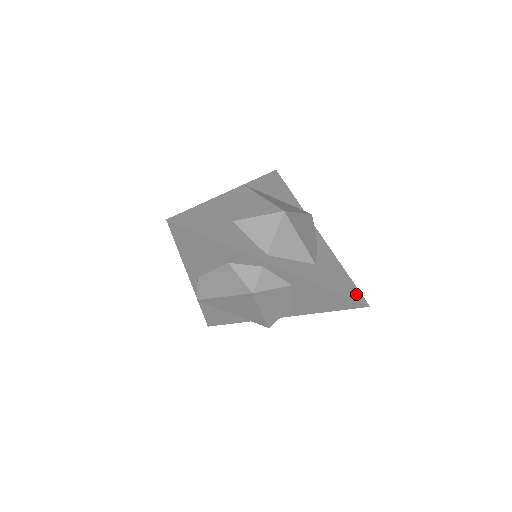
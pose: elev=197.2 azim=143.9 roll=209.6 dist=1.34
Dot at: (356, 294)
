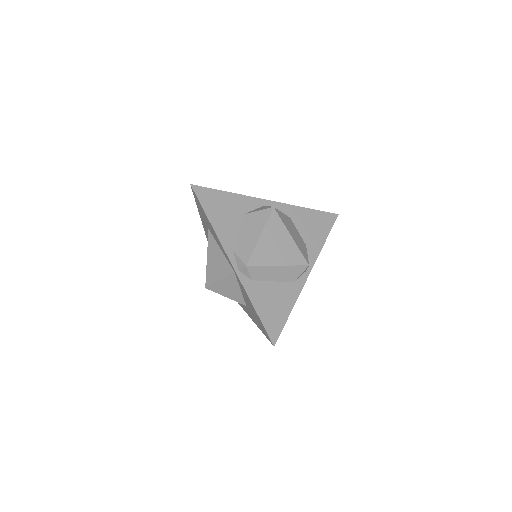
Dot at: occluded
